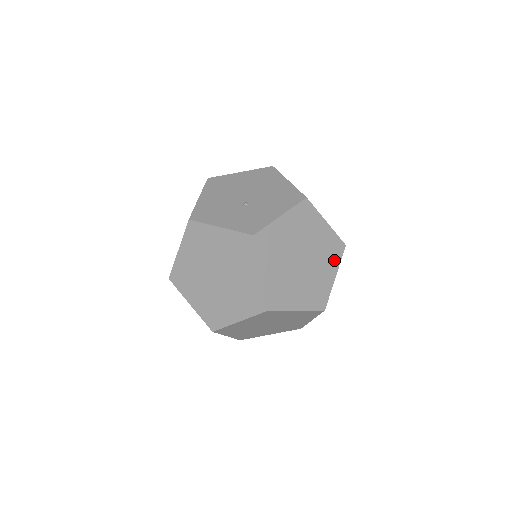
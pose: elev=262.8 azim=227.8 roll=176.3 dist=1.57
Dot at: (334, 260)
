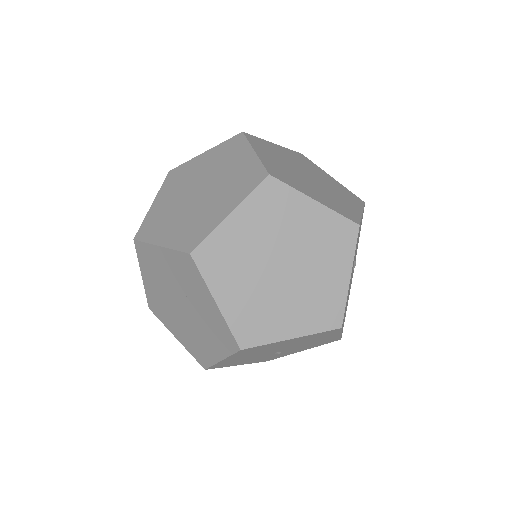
Dot at: (354, 202)
